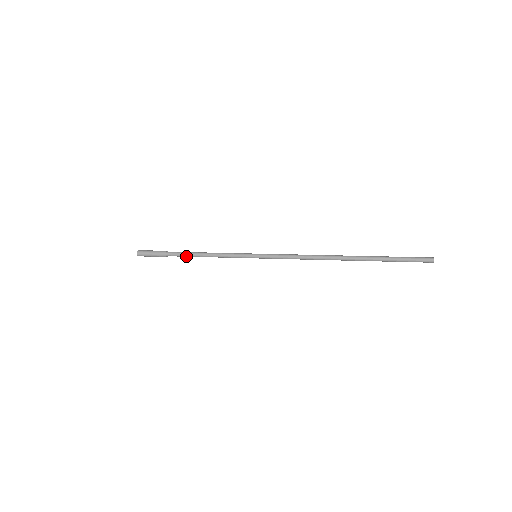
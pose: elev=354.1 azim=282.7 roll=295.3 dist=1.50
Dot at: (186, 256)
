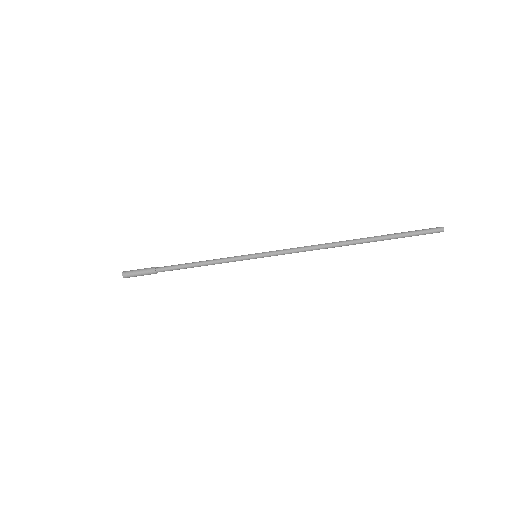
Dot at: (178, 265)
